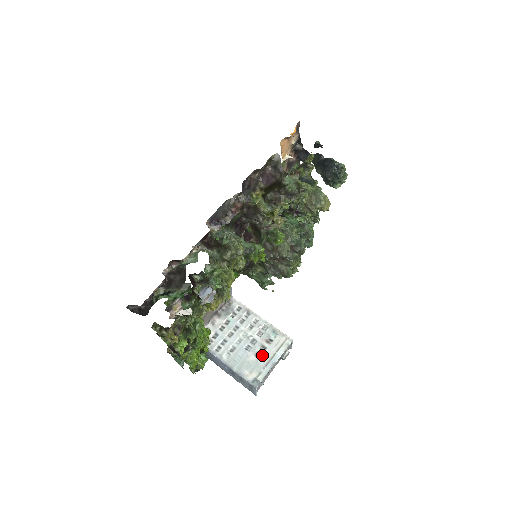
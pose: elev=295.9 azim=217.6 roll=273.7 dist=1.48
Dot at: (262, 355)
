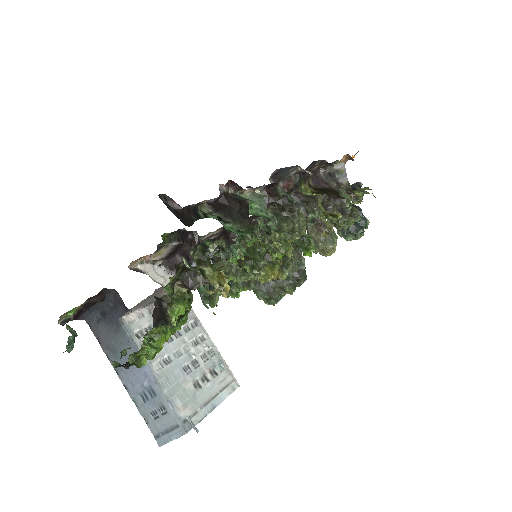
Dot at: (202, 388)
